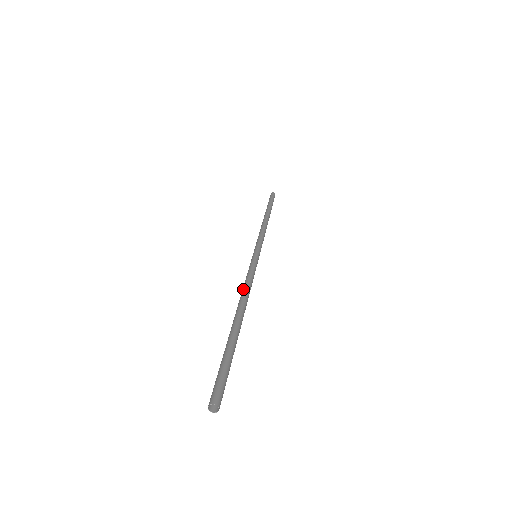
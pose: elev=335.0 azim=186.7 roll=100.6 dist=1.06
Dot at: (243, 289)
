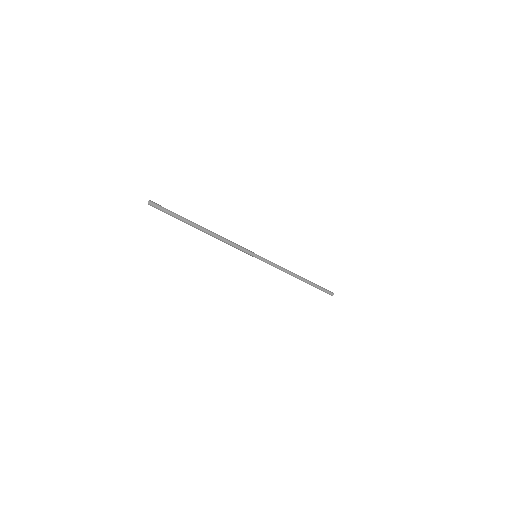
Dot at: (221, 240)
